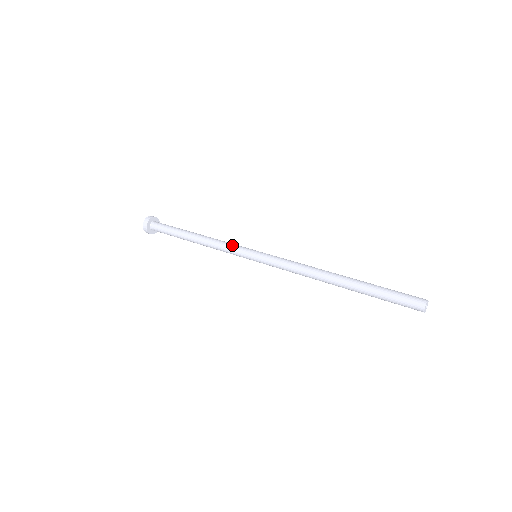
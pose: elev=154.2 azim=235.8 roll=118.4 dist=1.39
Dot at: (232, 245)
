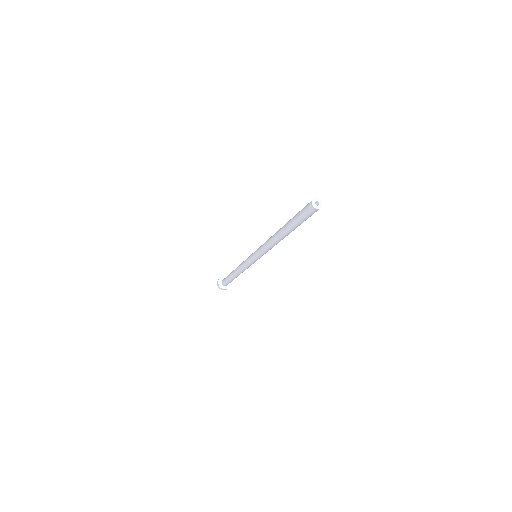
Dot at: occluded
